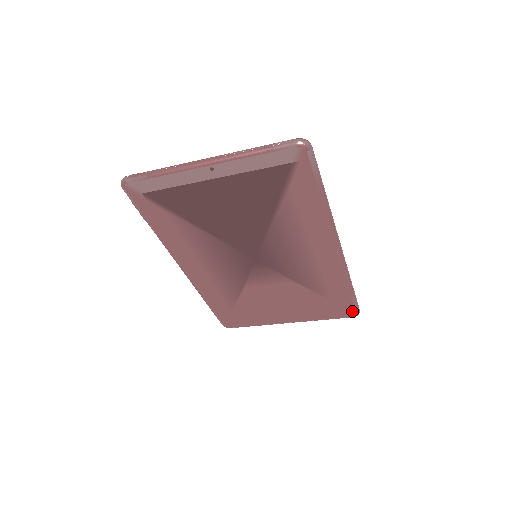
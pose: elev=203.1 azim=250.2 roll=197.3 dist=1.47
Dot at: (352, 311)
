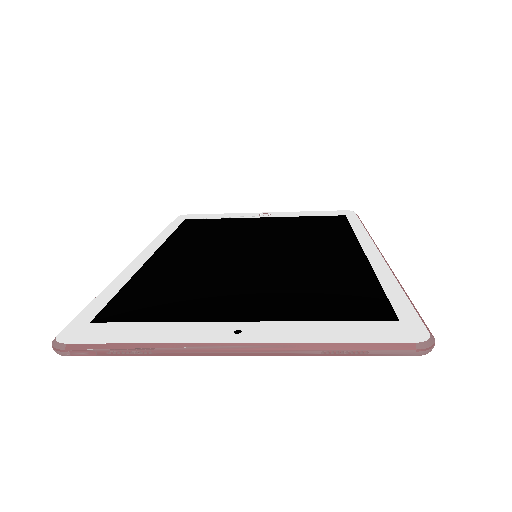
Dot at: occluded
